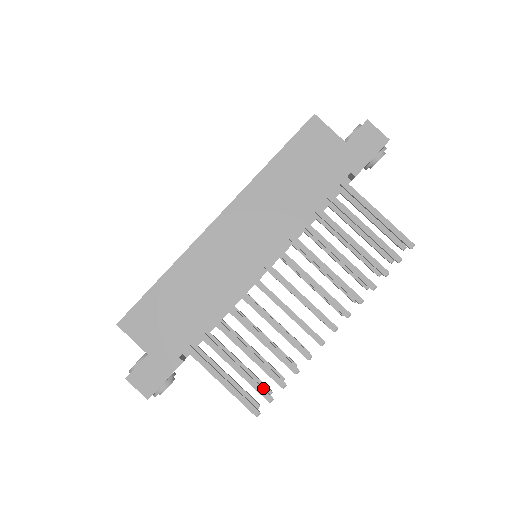
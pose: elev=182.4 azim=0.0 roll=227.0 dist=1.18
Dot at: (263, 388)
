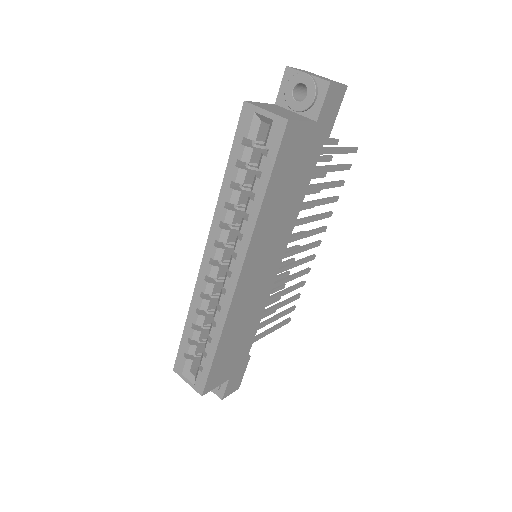
Dot at: (289, 309)
